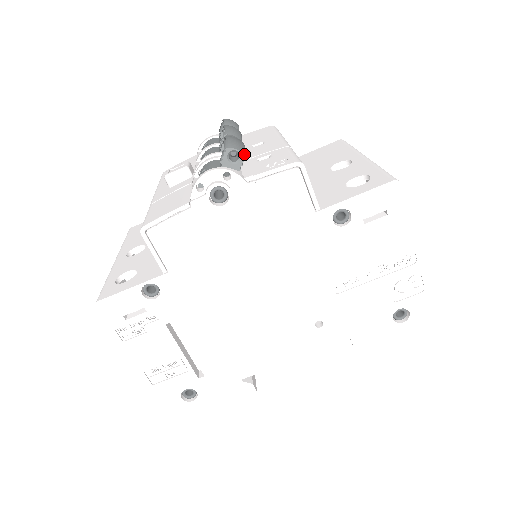
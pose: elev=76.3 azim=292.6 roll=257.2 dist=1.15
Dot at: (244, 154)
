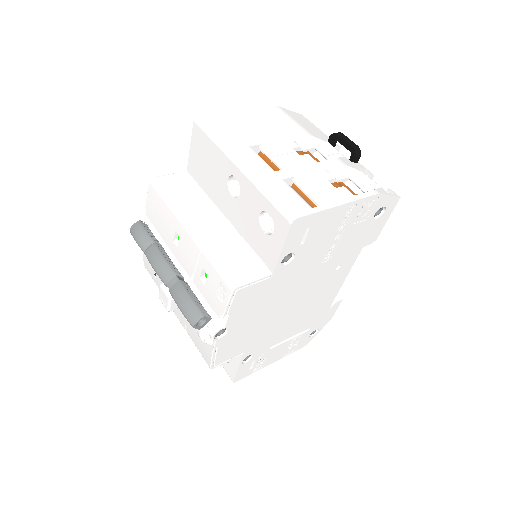
Dot at: (203, 317)
